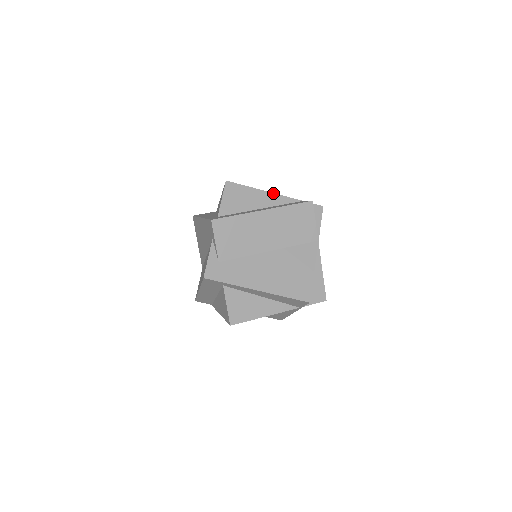
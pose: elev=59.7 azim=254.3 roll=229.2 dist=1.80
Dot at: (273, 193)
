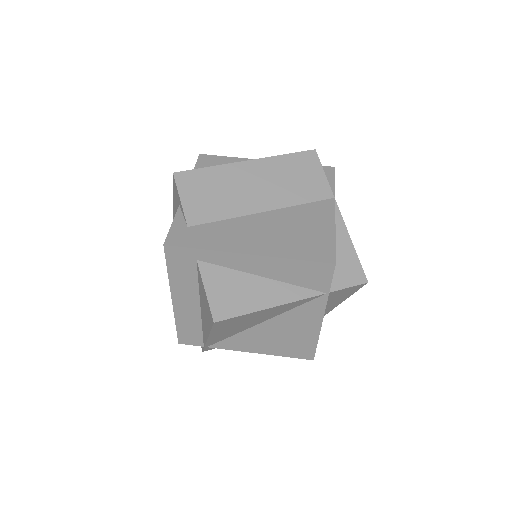
Dot at: occluded
